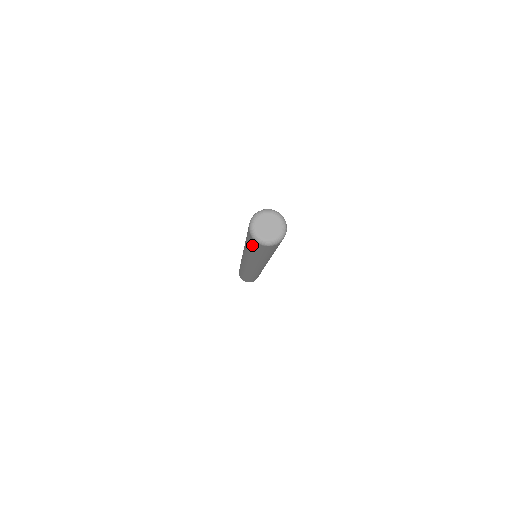
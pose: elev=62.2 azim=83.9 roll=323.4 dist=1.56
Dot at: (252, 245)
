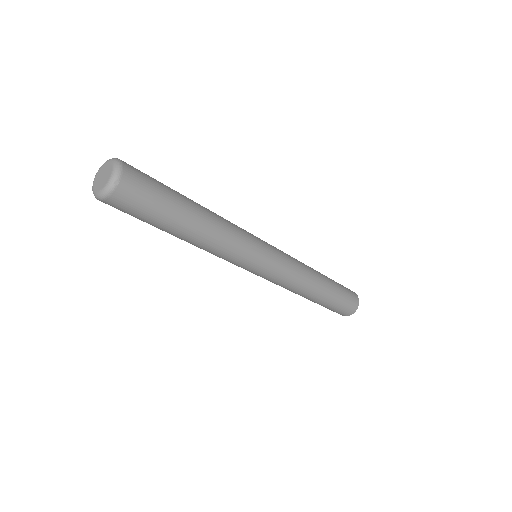
Dot at: (133, 215)
